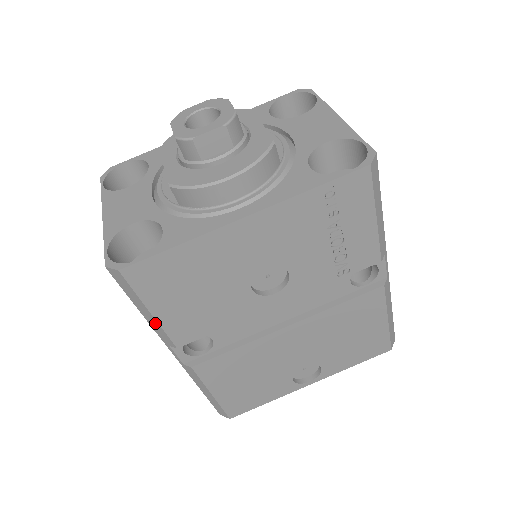
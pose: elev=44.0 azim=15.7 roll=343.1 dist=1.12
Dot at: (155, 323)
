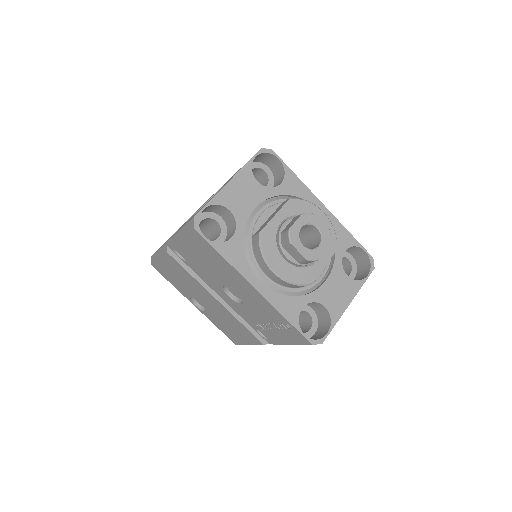
Dot at: (179, 238)
